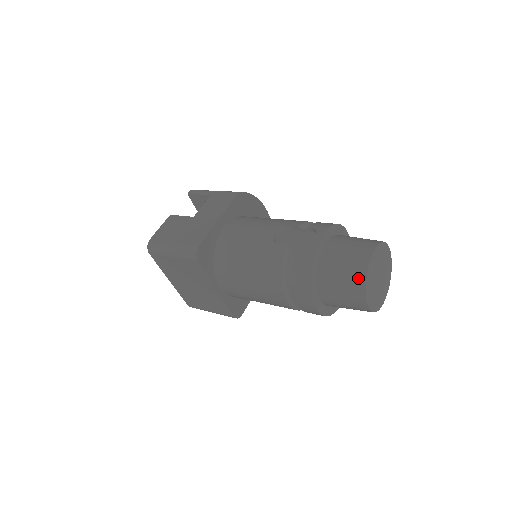
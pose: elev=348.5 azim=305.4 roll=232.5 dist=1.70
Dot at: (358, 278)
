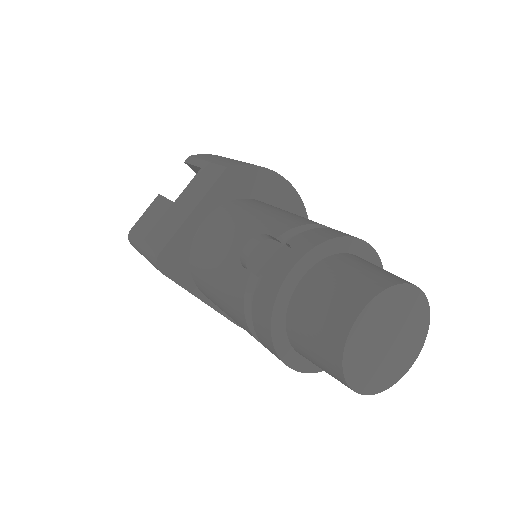
Dot at: (332, 351)
